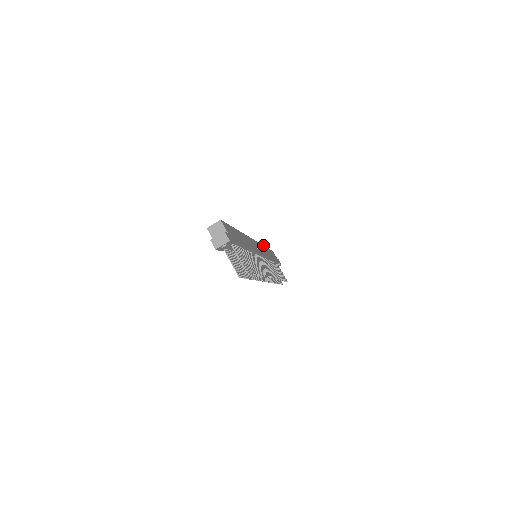
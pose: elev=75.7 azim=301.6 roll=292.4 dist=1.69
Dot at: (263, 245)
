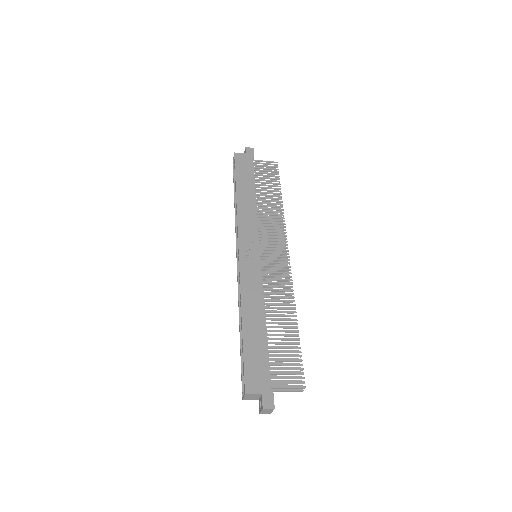
Dot at: (236, 202)
